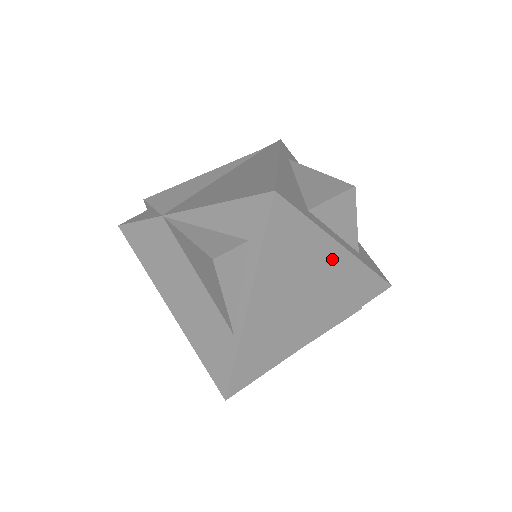
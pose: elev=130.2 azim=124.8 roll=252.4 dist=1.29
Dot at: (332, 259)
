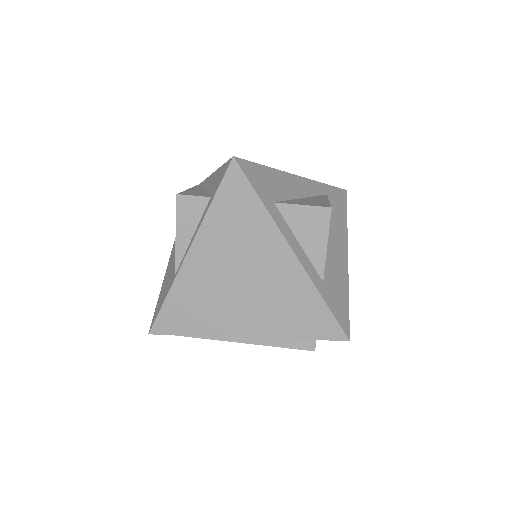
Dot at: (279, 258)
